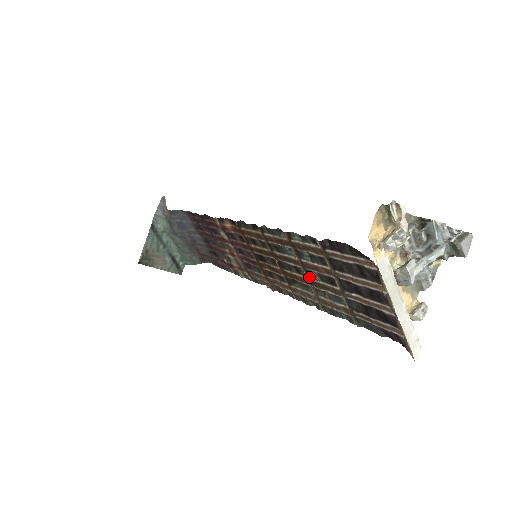
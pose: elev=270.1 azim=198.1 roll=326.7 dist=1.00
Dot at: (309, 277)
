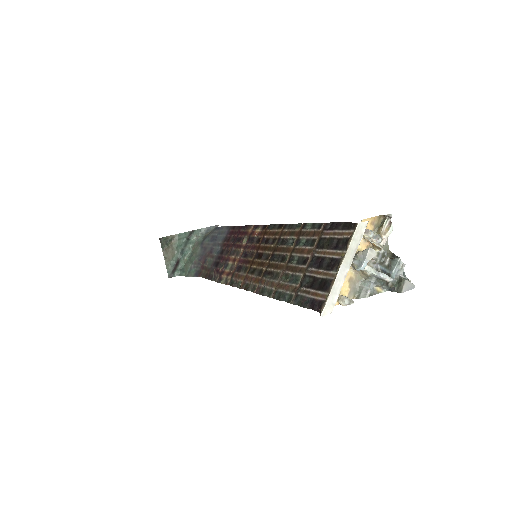
Dot at: (288, 263)
